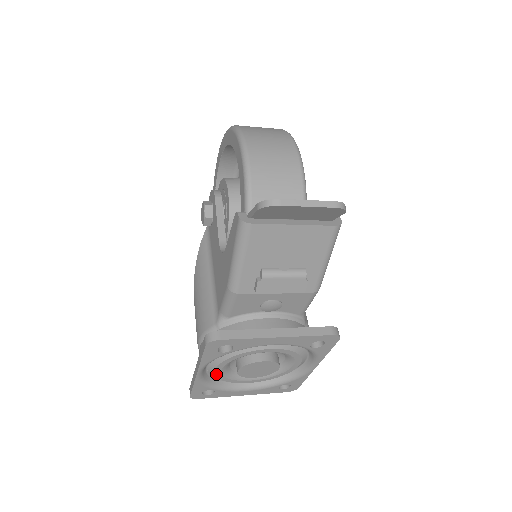
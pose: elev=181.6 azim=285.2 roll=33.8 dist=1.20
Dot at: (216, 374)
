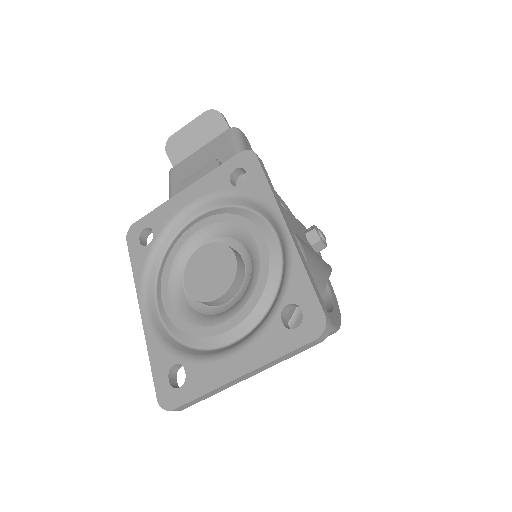
Dot at: (169, 315)
